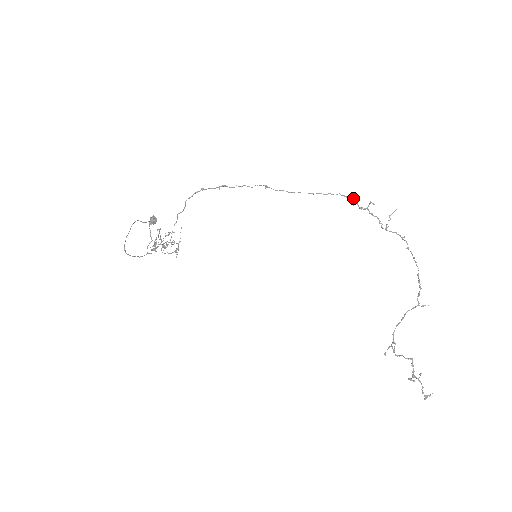
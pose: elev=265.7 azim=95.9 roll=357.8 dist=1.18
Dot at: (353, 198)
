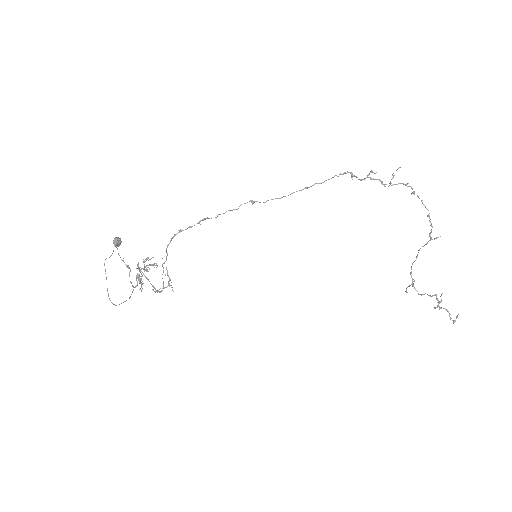
Dot at: (350, 172)
